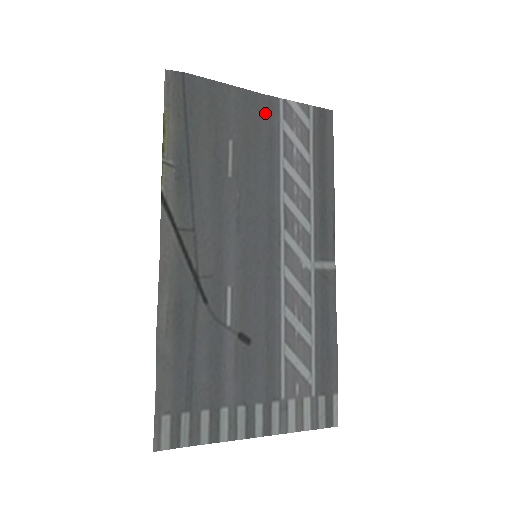
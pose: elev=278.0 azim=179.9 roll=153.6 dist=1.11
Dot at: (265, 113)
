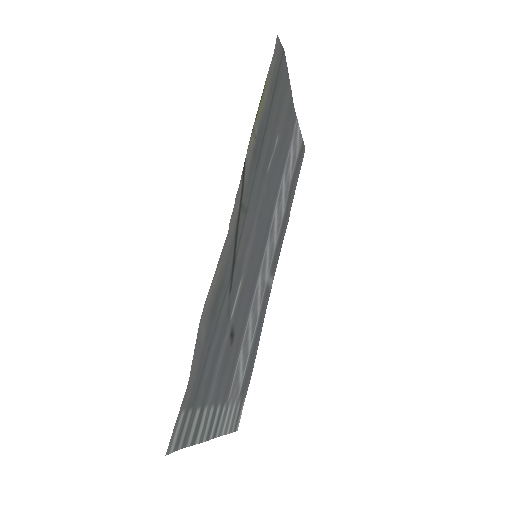
Dot at: (291, 125)
